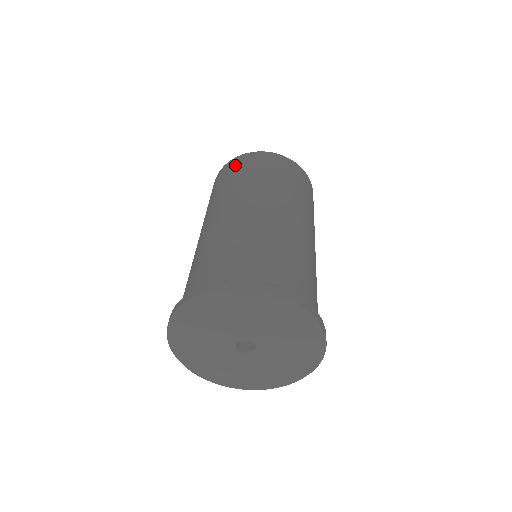
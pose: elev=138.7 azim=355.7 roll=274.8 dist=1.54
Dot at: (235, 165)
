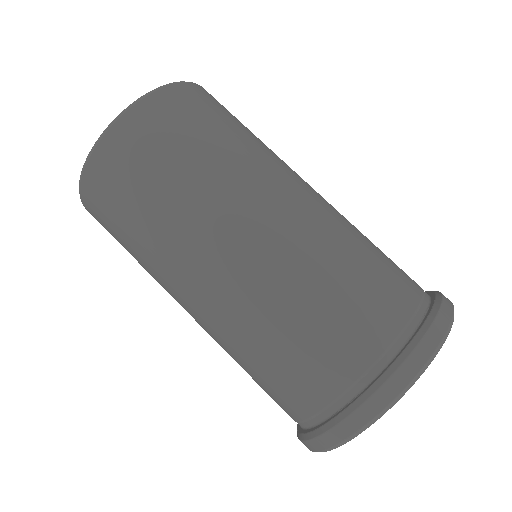
Dot at: (119, 166)
